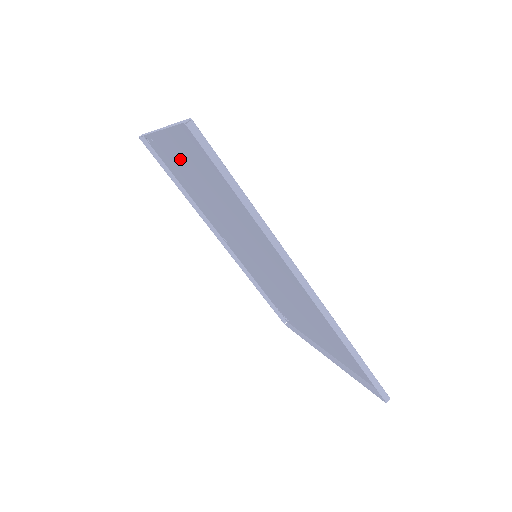
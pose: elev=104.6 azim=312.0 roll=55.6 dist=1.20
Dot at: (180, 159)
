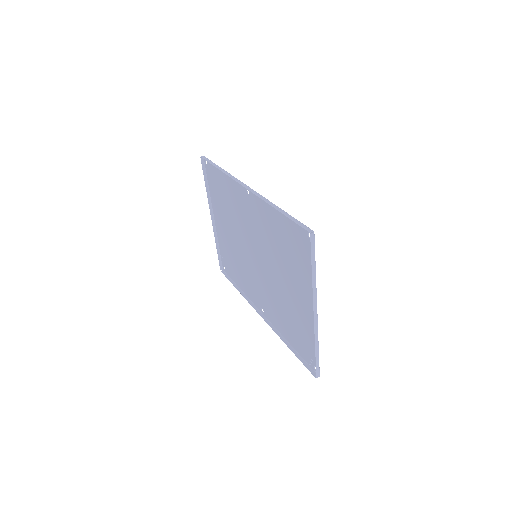
Dot at: (223, 231)
